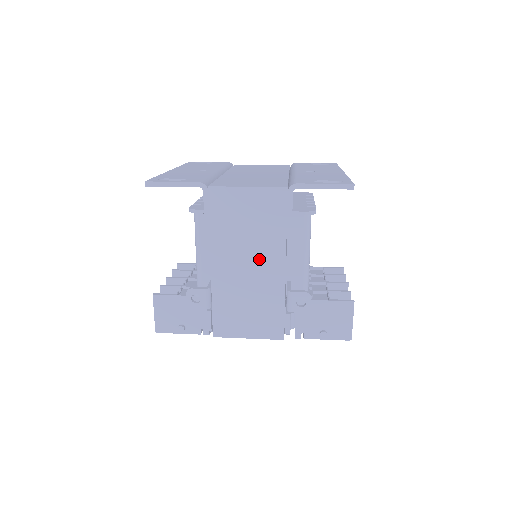
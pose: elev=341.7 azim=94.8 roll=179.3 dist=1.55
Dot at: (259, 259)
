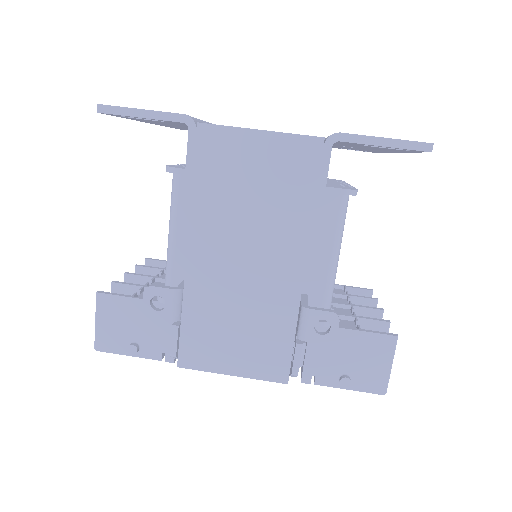
Dot at: (264, 250)
